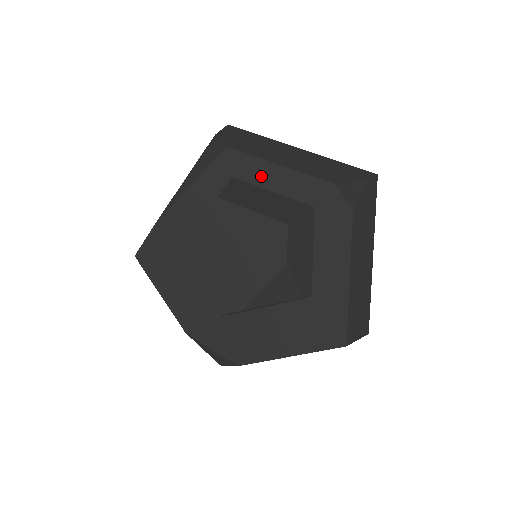
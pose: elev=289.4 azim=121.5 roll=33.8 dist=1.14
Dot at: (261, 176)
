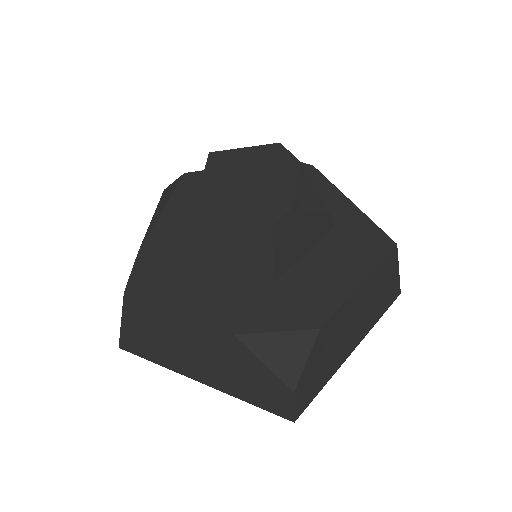
Dot at: occluded
